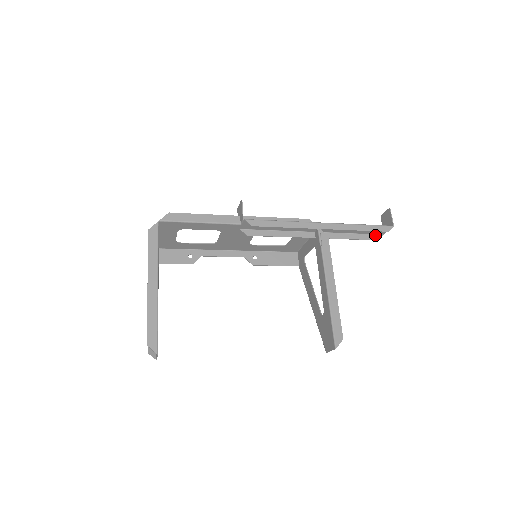
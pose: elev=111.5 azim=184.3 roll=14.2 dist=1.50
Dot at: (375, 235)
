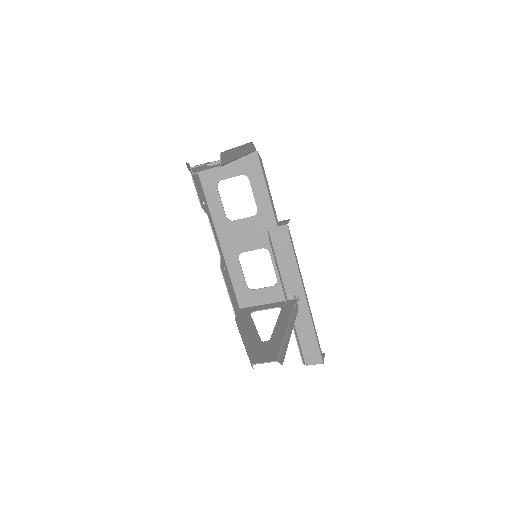
Dot at: (303, 358)
